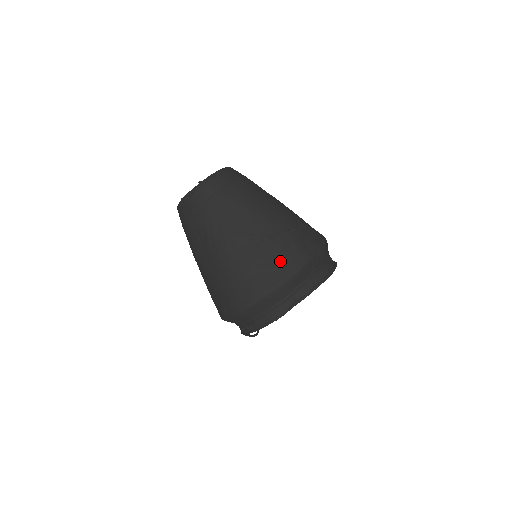
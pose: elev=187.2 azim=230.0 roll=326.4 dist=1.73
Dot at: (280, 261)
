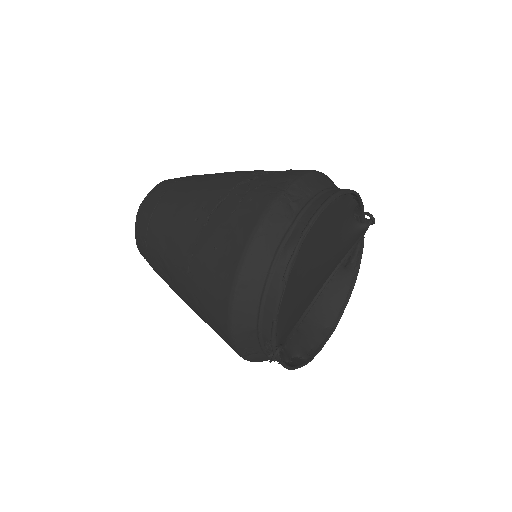
Dot at: (236, 224)
